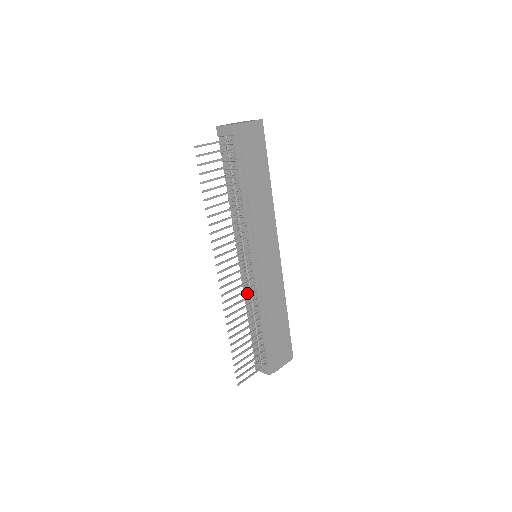
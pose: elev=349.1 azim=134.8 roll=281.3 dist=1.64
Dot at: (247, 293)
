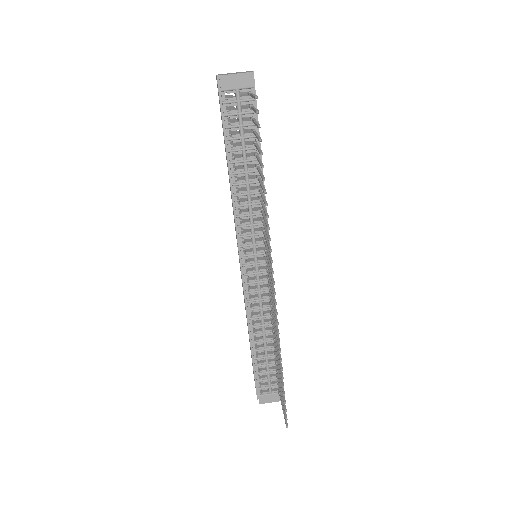
Dot at: (255, 308)
